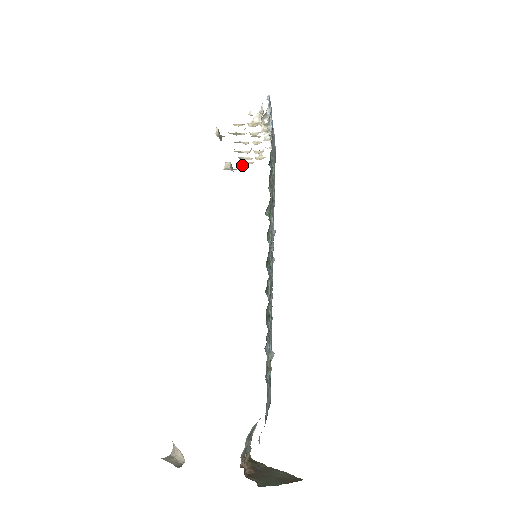
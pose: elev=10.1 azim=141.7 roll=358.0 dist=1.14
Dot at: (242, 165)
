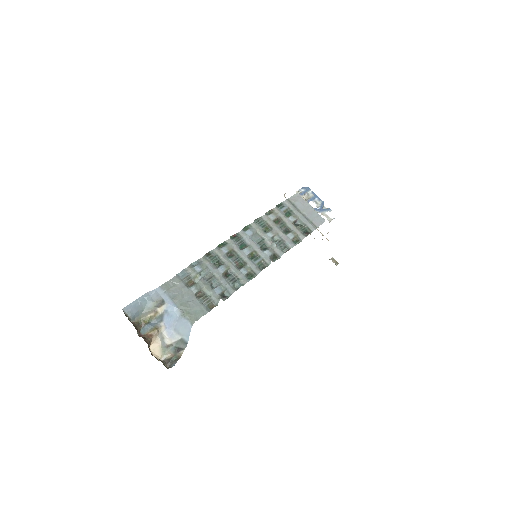
Dot at: occluded
